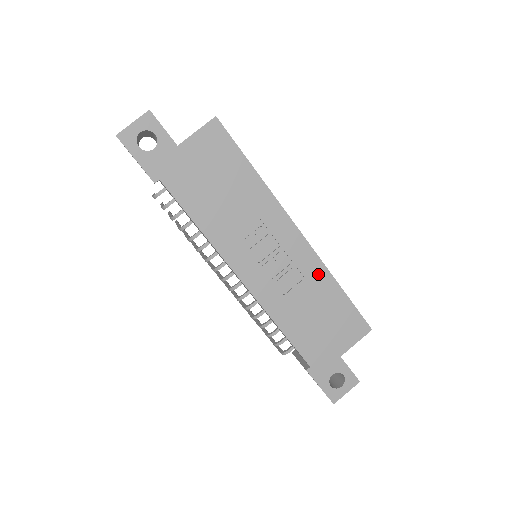
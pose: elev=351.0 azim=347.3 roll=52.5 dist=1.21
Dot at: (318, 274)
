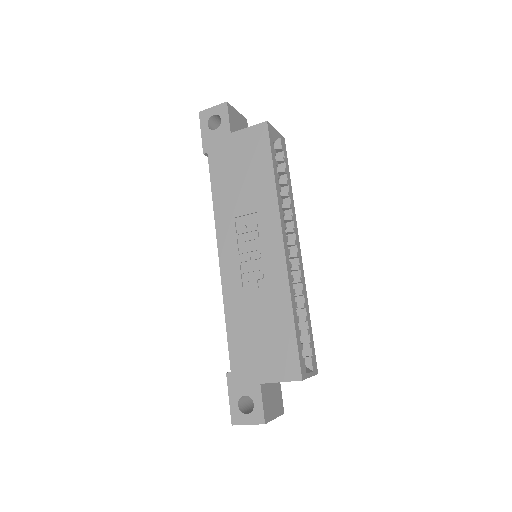
Dot at: (280, 291)
